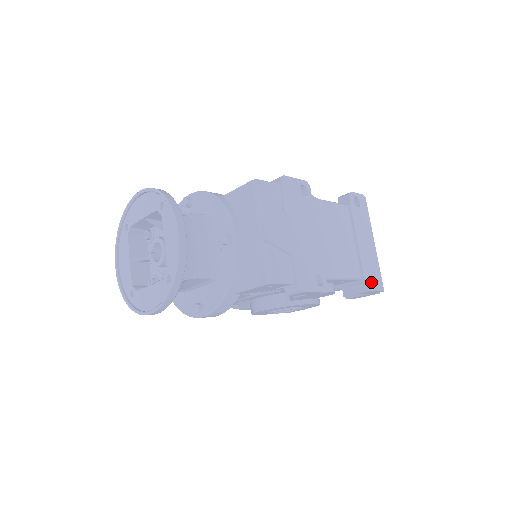
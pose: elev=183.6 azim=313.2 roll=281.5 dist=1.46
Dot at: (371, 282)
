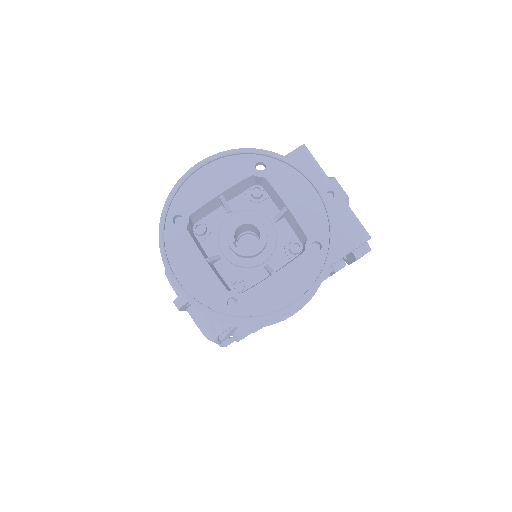
Dot at: occluded
